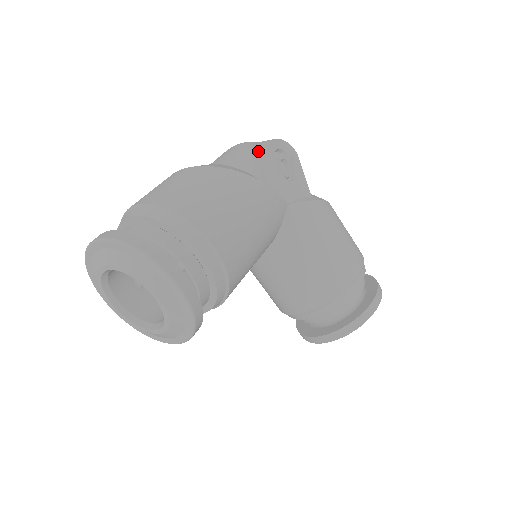
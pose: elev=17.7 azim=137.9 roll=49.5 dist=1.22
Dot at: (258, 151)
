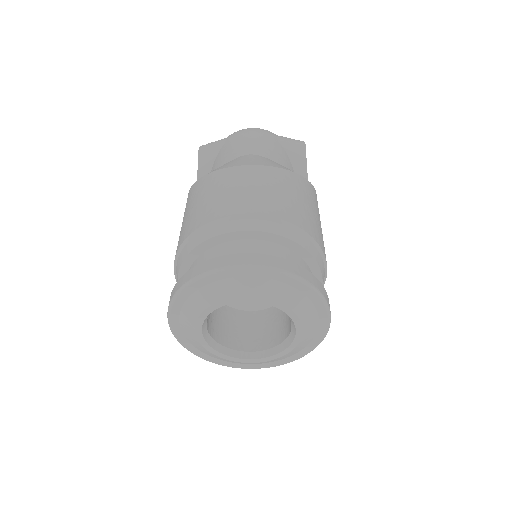
Dot at: (295, 152)
